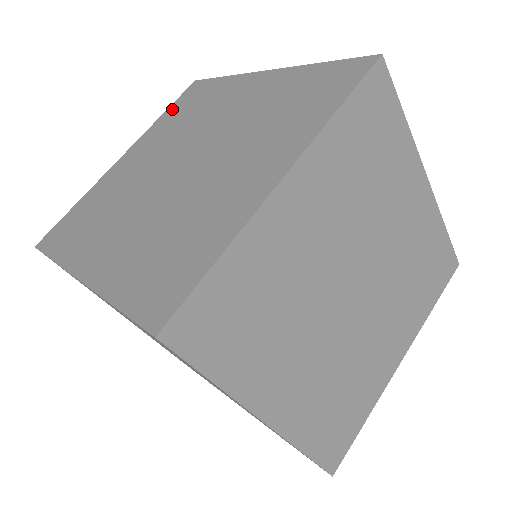
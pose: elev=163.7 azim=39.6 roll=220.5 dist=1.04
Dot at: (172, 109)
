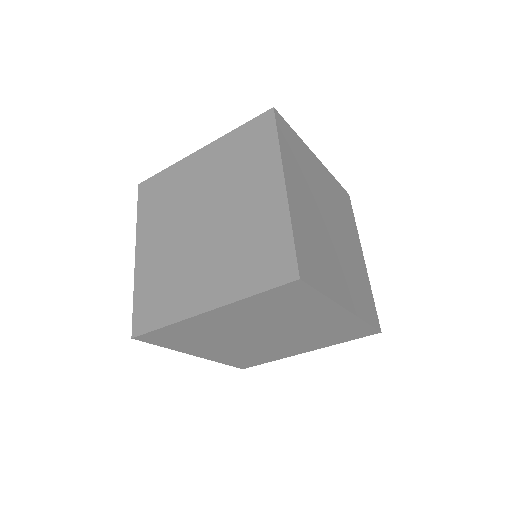
Dot at: (143, 207)
